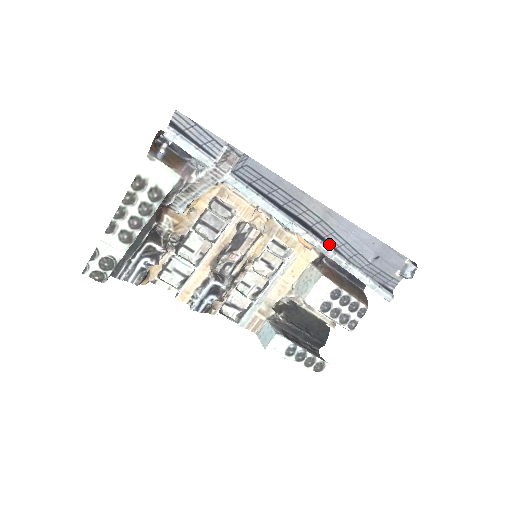
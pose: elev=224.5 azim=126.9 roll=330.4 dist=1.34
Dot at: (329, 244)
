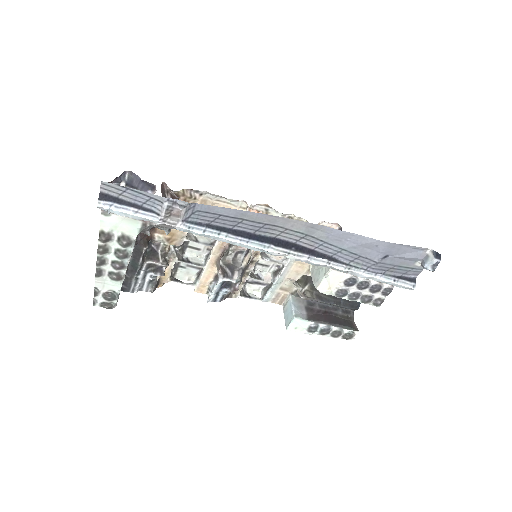
Dot at: (321, 254)
